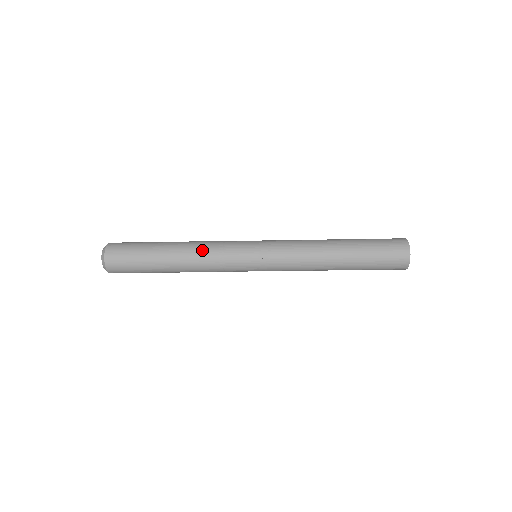
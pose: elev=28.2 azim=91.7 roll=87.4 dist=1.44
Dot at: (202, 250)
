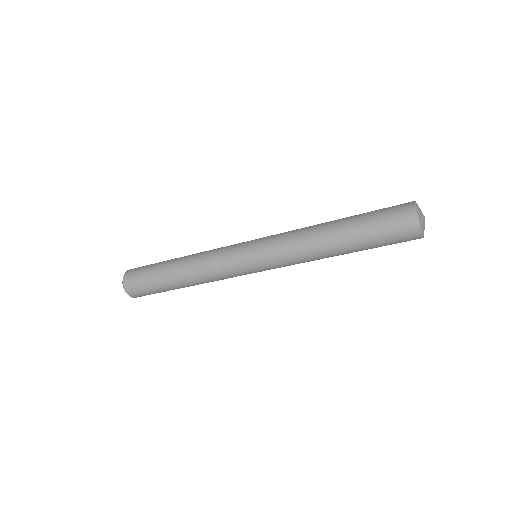
Dot at: (202, 253)
